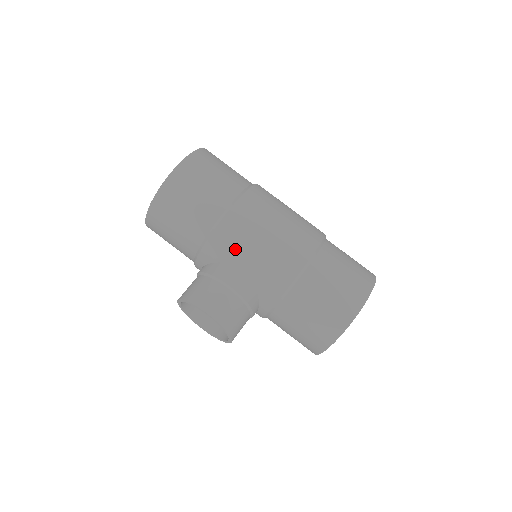
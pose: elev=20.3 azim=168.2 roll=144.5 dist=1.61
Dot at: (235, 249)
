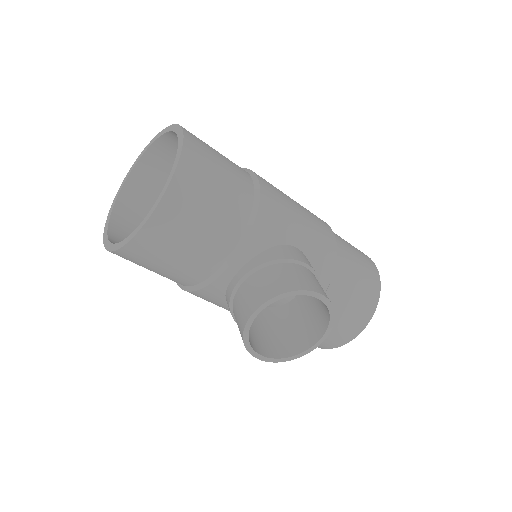
Dot at: (285, 224)
